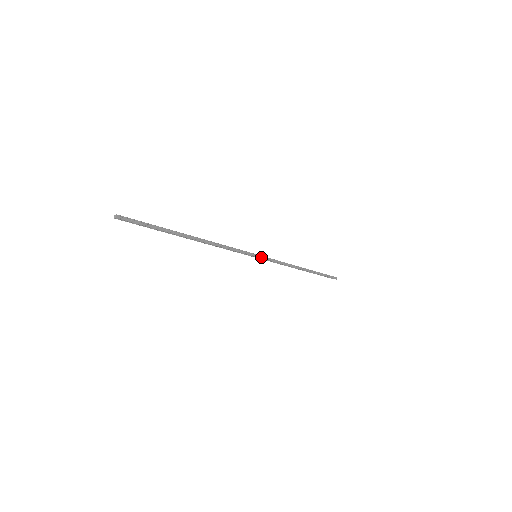
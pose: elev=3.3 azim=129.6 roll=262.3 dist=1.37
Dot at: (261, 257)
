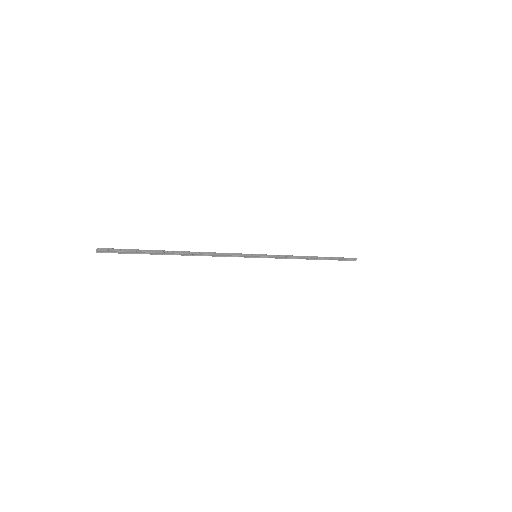
Dot at: (262, 255)
